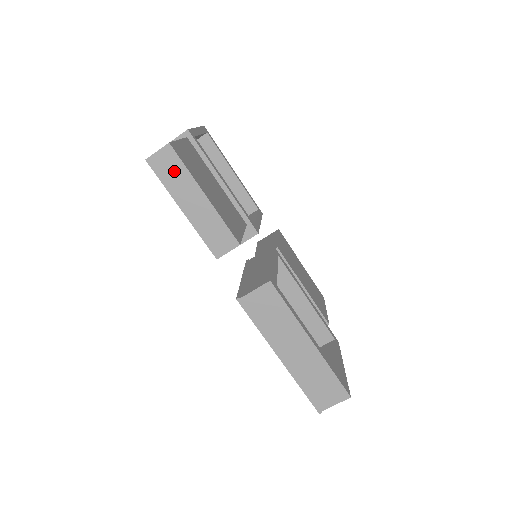
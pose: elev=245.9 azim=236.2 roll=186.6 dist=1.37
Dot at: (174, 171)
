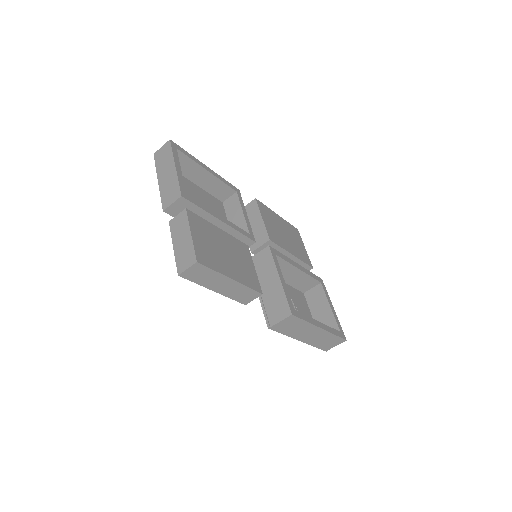
Dot at: (204, 275)
